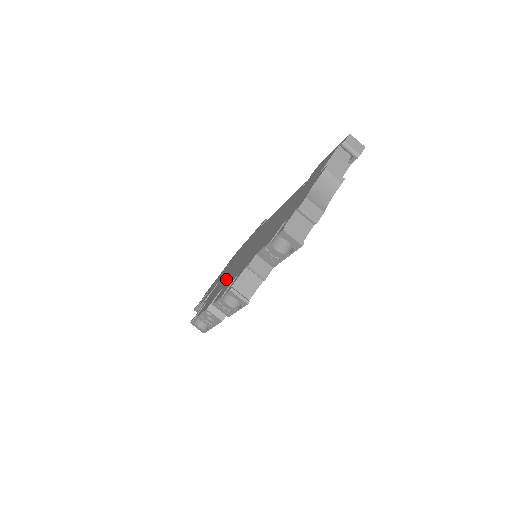
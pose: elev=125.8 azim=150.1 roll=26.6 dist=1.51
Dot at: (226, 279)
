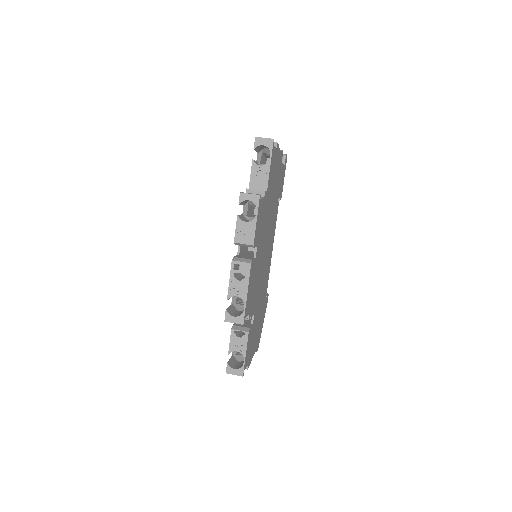
Dot at: occluded
